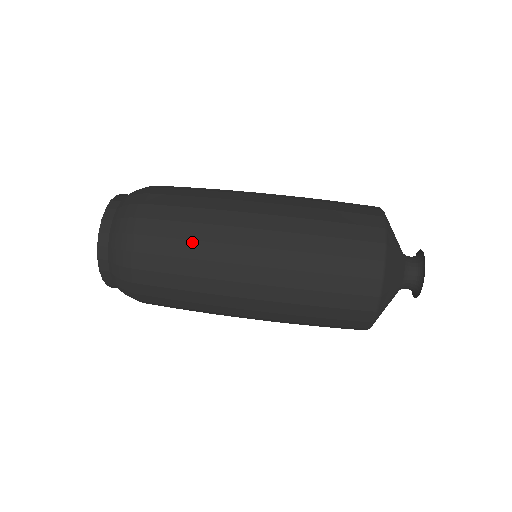
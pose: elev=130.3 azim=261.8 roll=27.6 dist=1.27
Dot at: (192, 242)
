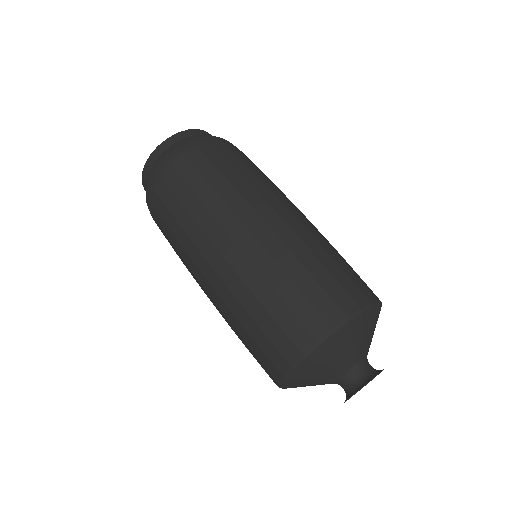
Dot at: (242, 177)
